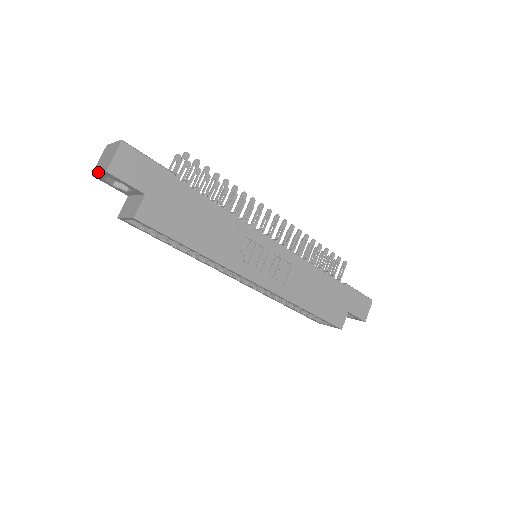
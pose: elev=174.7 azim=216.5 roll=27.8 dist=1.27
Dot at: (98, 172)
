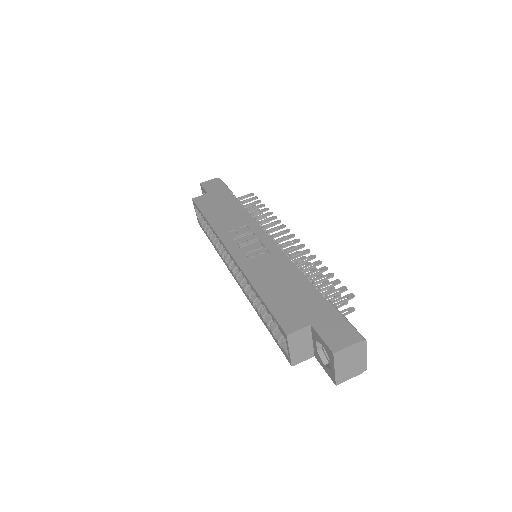
Dot at: occluded
